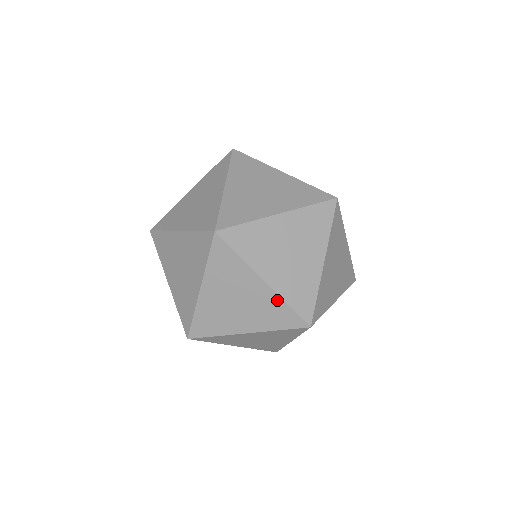
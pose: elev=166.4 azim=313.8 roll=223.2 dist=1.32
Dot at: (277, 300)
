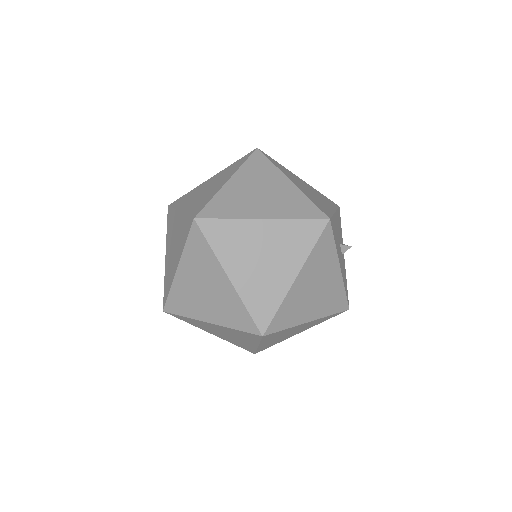
Dot at: (183, 218)
